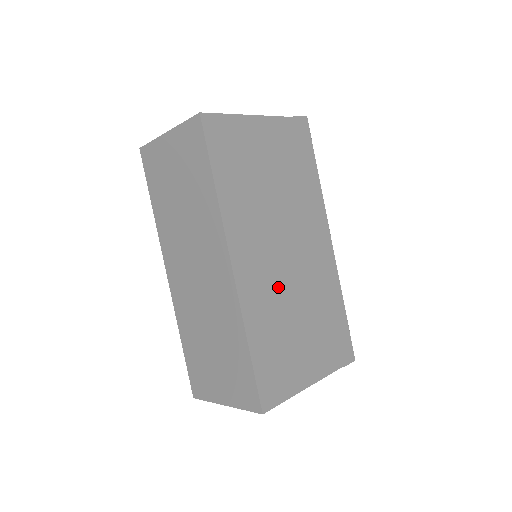
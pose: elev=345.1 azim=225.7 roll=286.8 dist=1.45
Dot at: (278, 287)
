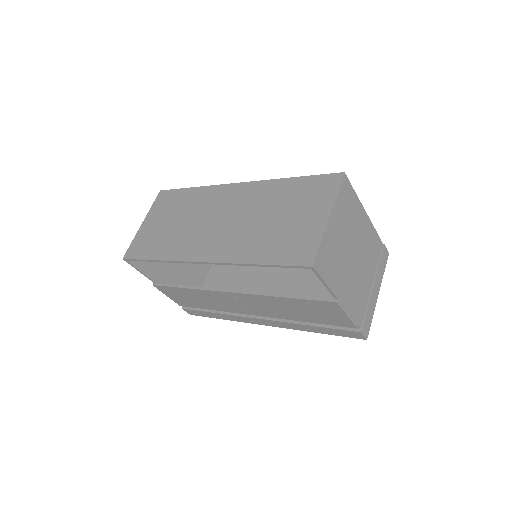
Dot at: occluded
